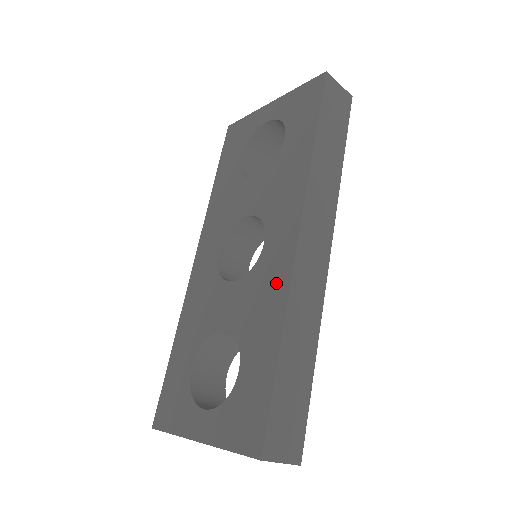
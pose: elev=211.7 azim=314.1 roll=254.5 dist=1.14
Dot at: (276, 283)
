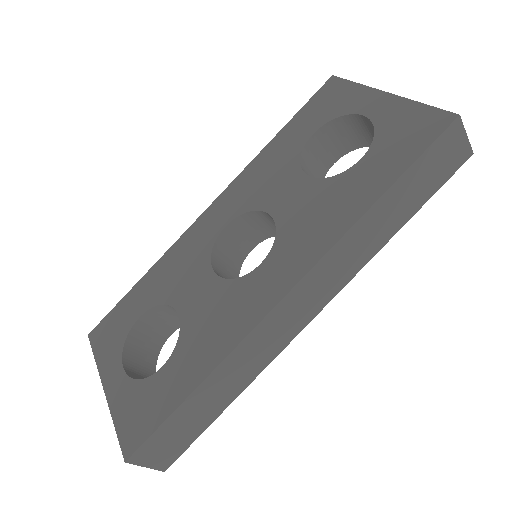
Dot at: (238, 320)
